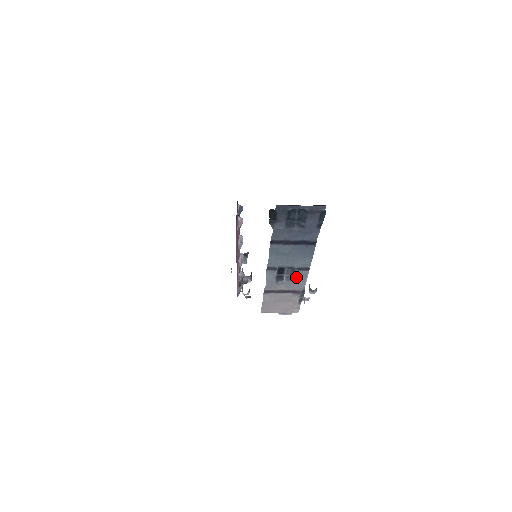
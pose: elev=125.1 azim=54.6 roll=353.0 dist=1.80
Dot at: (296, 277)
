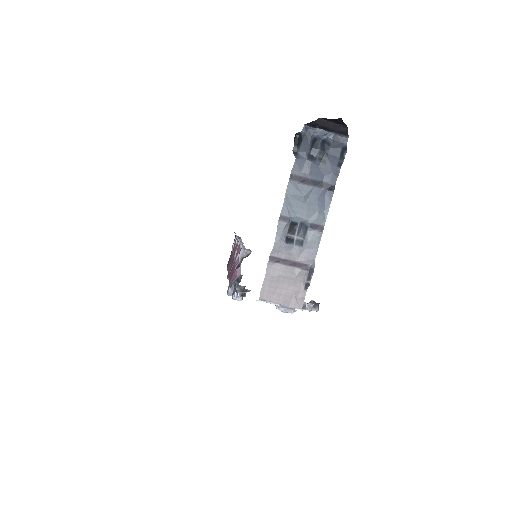
Dot at: (308, 240)
